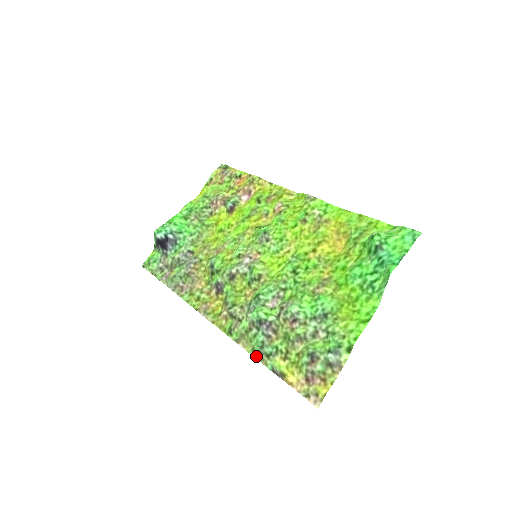
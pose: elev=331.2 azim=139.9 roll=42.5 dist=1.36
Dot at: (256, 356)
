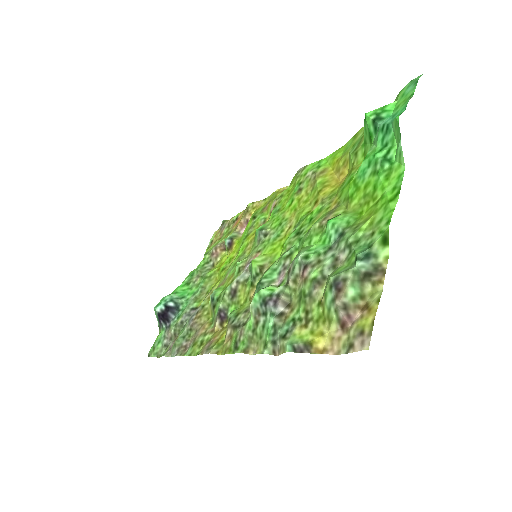
Dot at: (271, 351)
